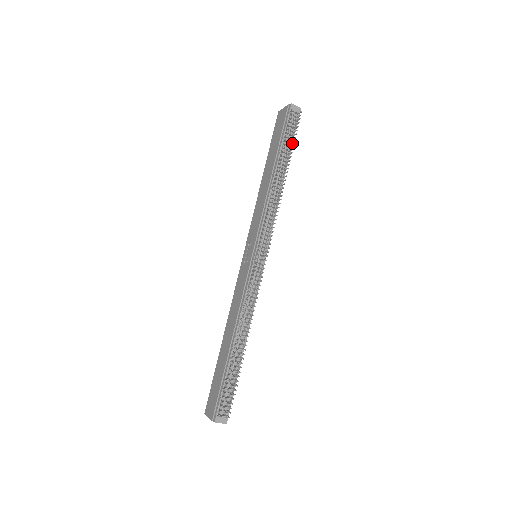
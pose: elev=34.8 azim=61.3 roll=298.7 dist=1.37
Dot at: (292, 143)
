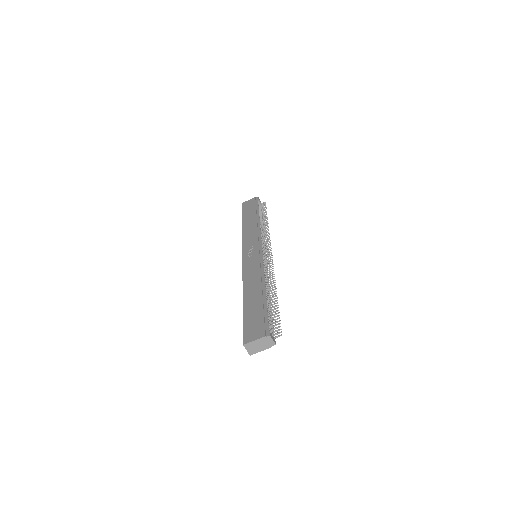
Dot at: (264, 212)
